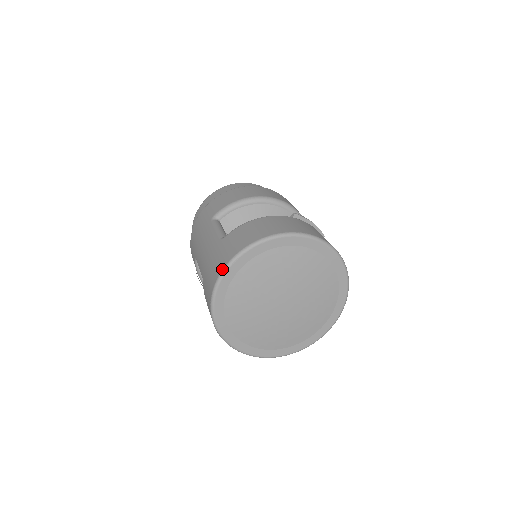
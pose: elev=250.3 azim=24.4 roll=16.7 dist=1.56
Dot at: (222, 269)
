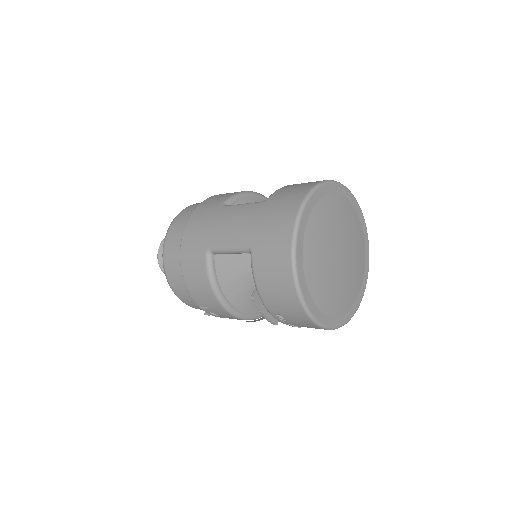
Dot at: (299, 207)
